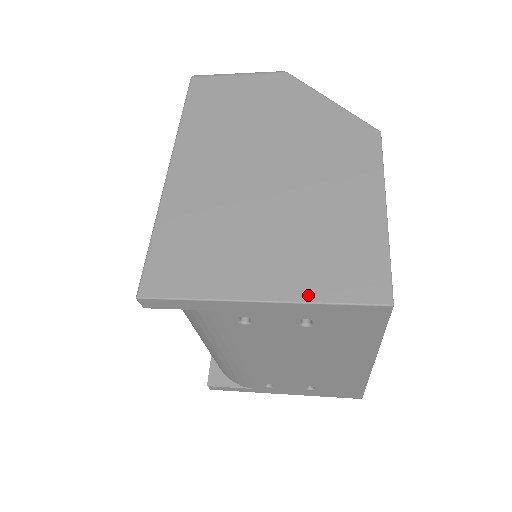
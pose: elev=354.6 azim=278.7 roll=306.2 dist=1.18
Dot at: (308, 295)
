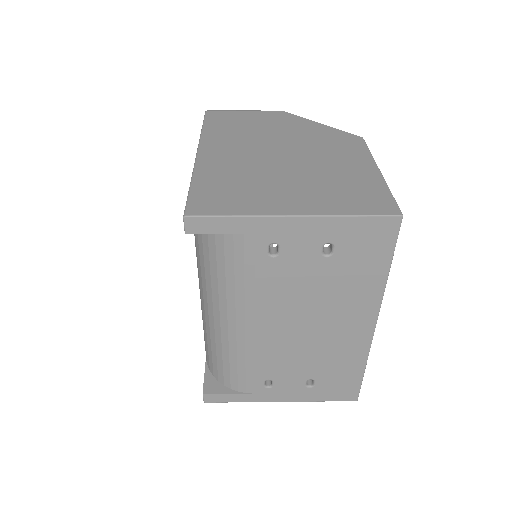
Dot at: (334, 211)
